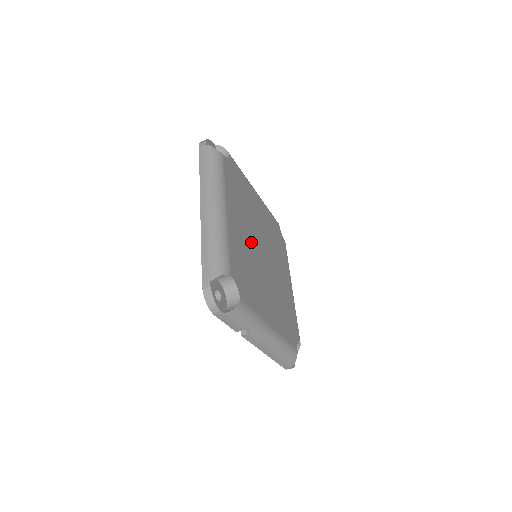
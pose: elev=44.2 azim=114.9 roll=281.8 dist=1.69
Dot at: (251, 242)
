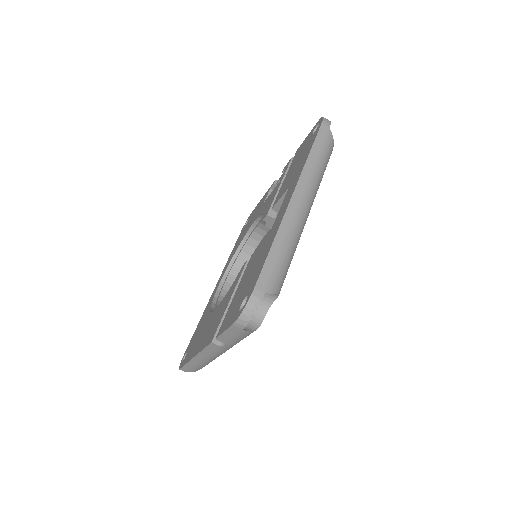
Dot at: occluded
